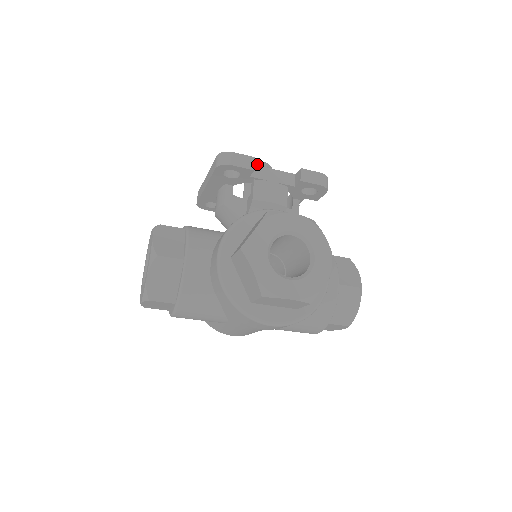
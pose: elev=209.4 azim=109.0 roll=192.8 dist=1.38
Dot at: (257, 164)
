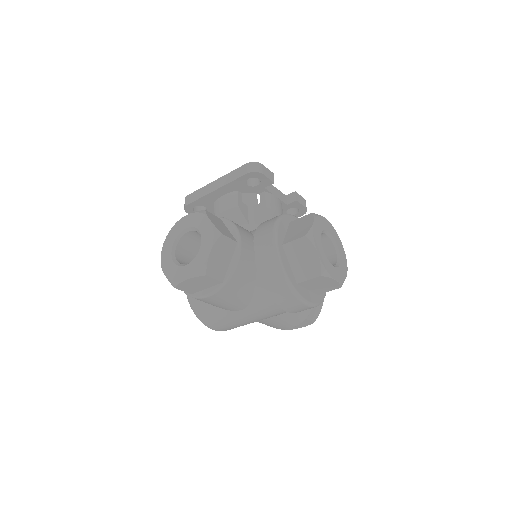
Dot at: occluded
